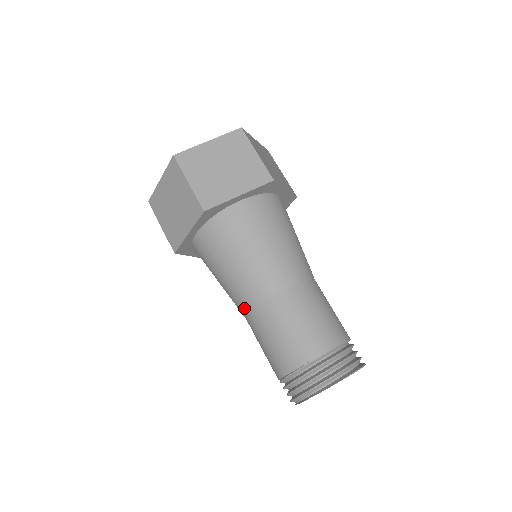
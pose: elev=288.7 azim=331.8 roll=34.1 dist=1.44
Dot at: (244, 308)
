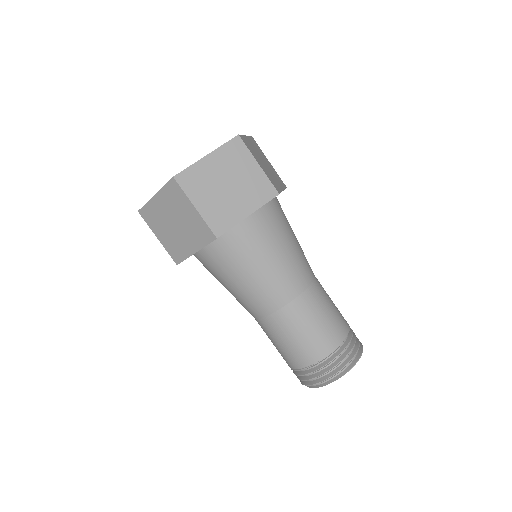
Dot at: (256, 313)
